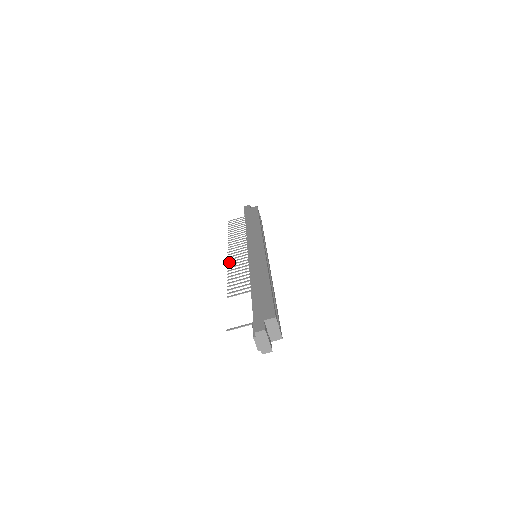
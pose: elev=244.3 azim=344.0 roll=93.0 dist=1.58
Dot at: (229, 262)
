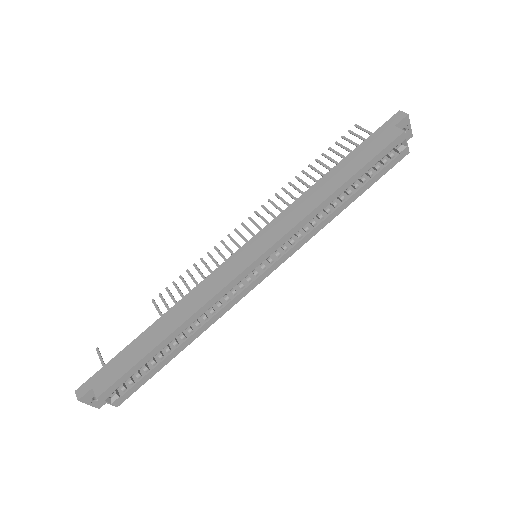
Dot at: (228, 236)
